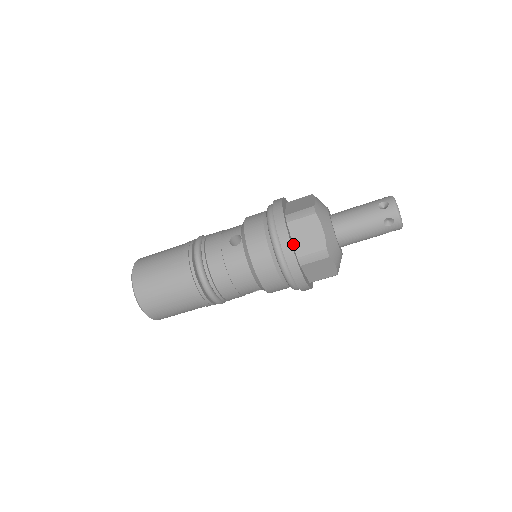
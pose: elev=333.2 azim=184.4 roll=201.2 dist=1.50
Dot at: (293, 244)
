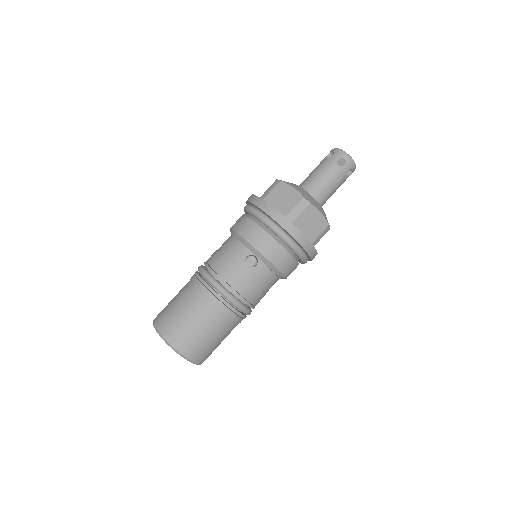
Dot at: occluded
